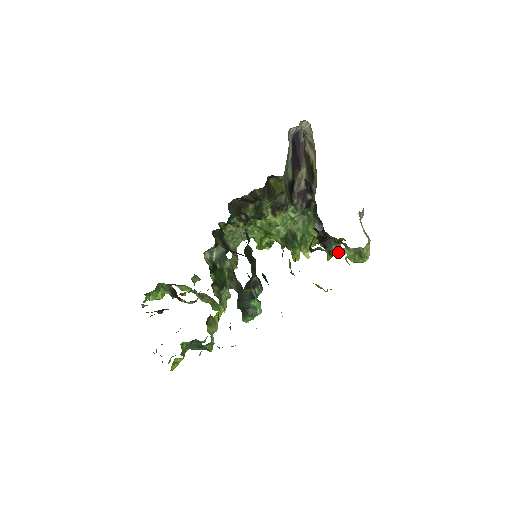
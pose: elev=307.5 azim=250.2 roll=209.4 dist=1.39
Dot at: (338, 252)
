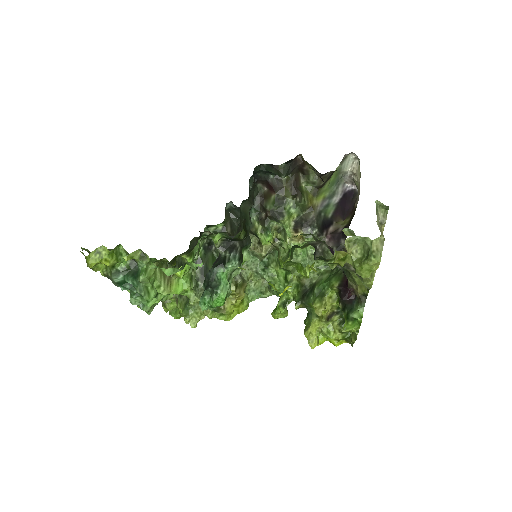
Dot at: (358, 317)
